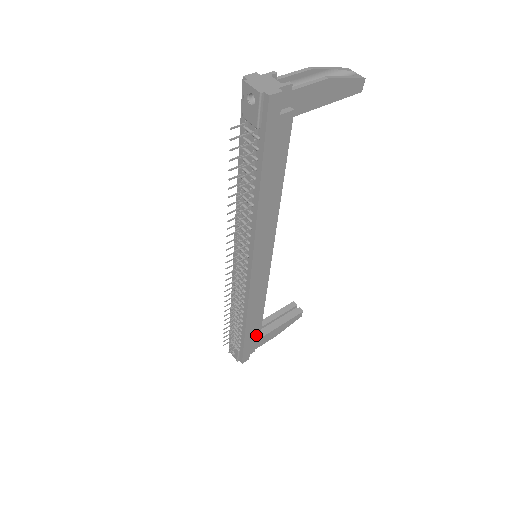
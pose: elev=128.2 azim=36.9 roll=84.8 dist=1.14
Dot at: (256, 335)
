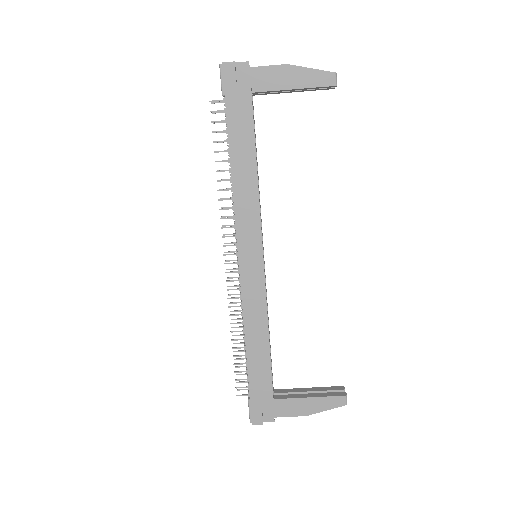
Dot at: (266, 380)
